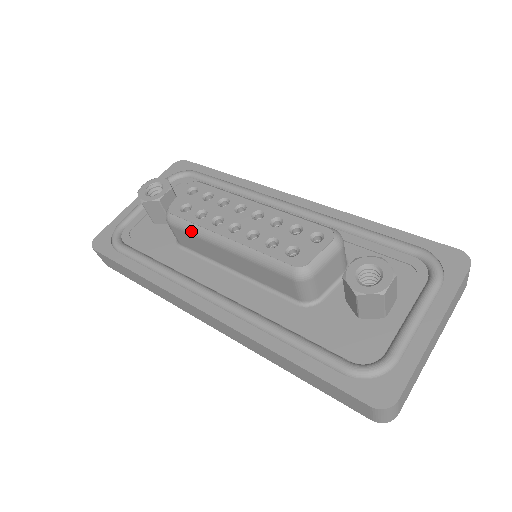
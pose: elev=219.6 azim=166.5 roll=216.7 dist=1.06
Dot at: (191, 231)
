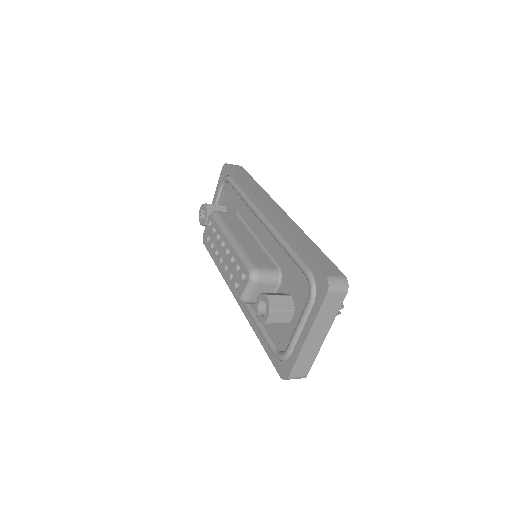
Dot at: occluded
